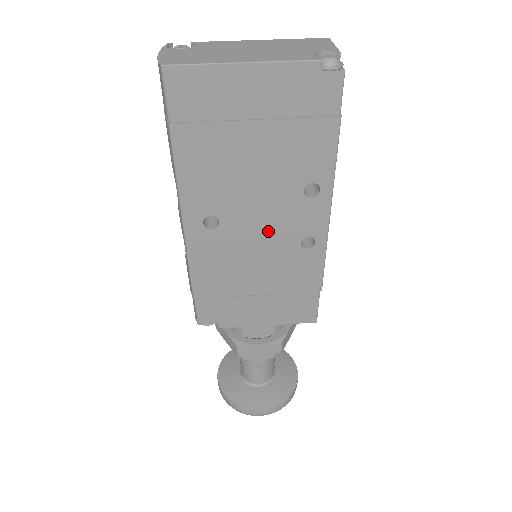
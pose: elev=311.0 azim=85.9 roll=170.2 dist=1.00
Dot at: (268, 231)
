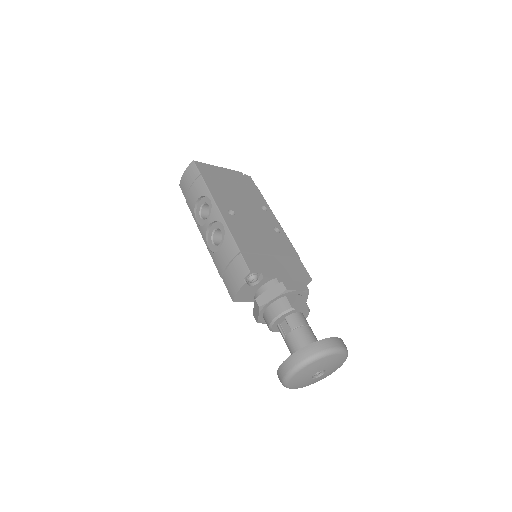
Dot at: (257, 221)
